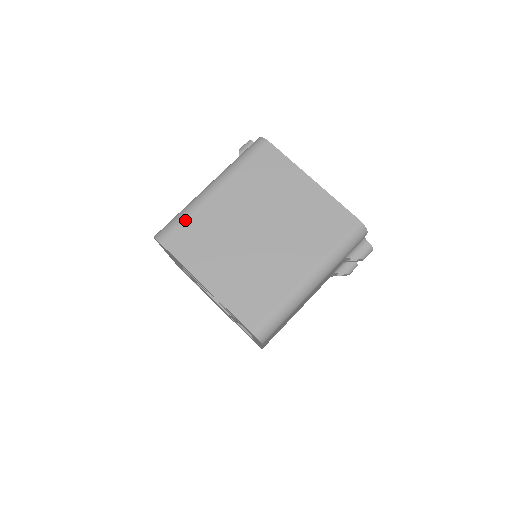
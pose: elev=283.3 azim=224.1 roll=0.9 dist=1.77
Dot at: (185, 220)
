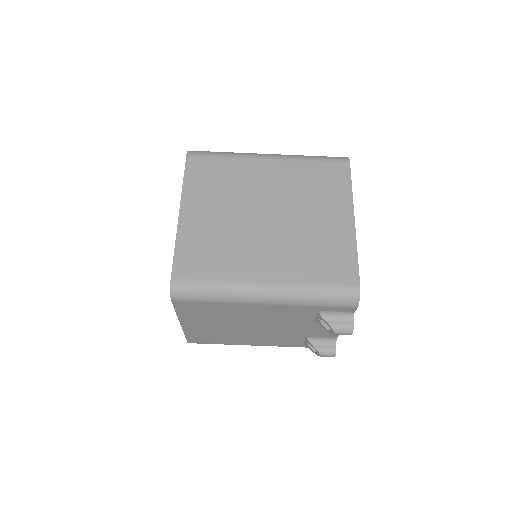
Dot at: (222, 157)
